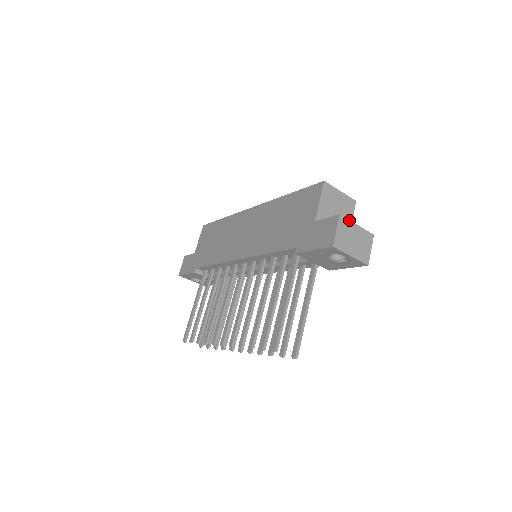
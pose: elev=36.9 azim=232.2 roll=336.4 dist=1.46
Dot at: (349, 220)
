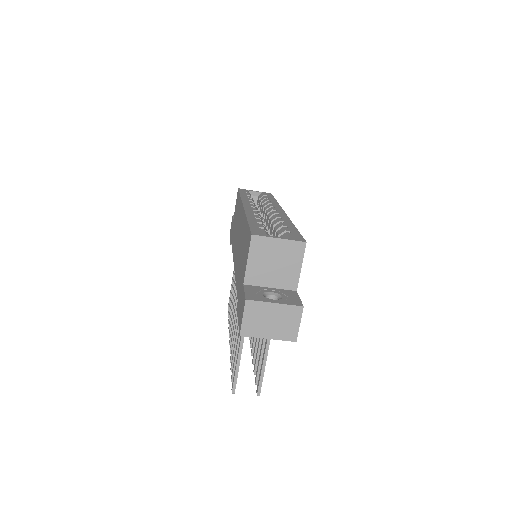
Dot at: (261, 301)
